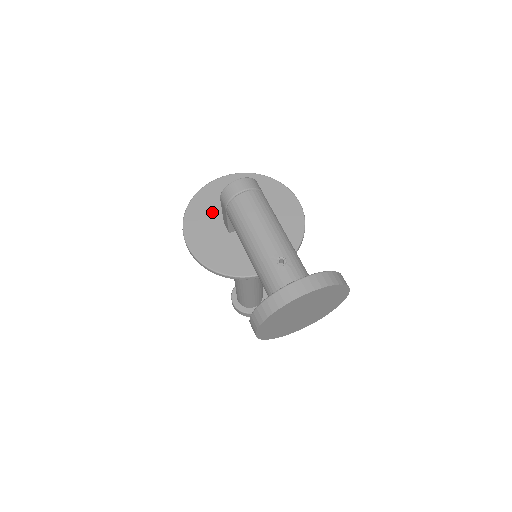
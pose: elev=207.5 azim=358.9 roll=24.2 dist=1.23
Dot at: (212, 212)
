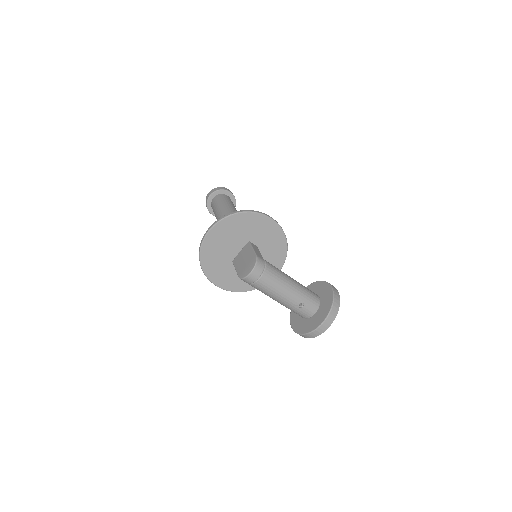
Dot at: (220, 259)
